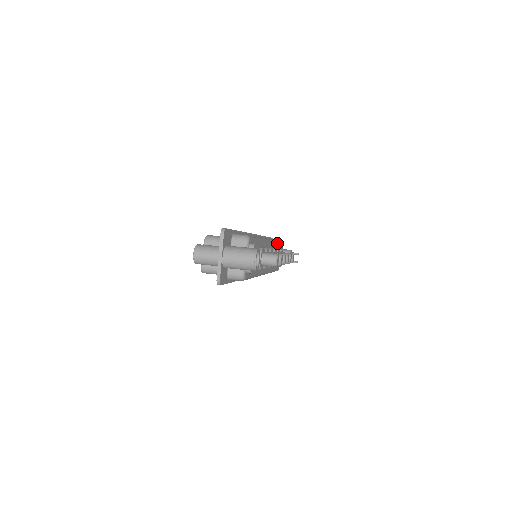
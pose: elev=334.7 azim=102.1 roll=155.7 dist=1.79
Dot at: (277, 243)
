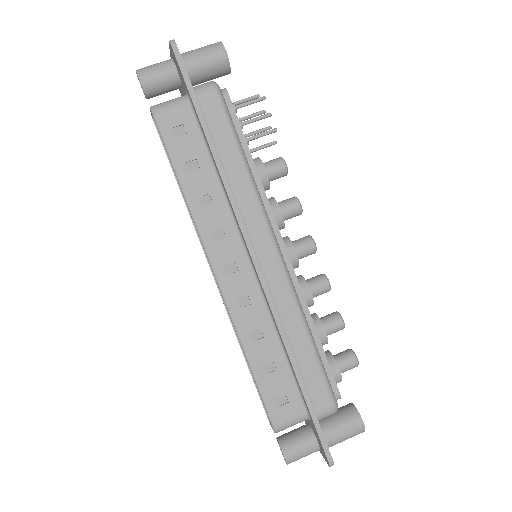
Dot at: (237, 137)
